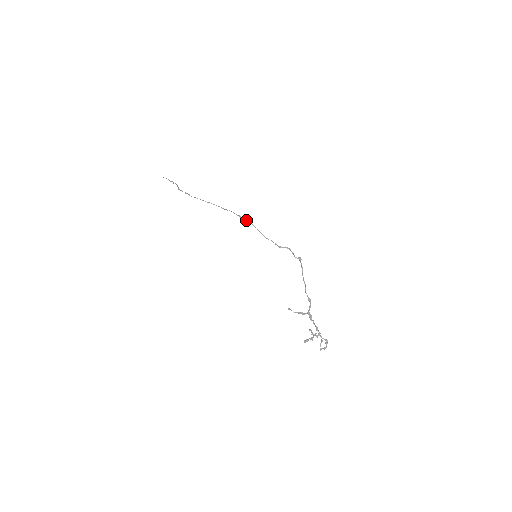
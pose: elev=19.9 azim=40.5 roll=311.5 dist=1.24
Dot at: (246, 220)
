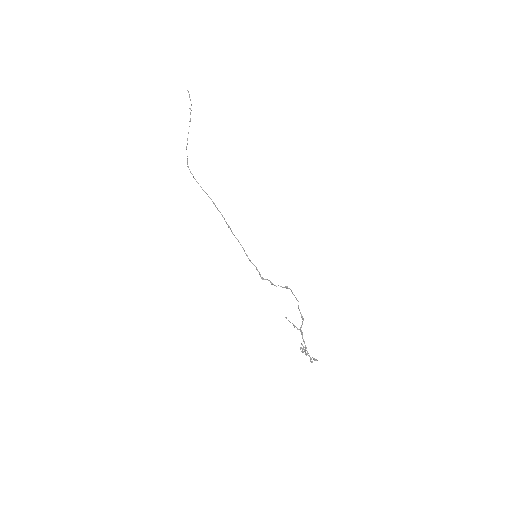
Dot at: occluded
